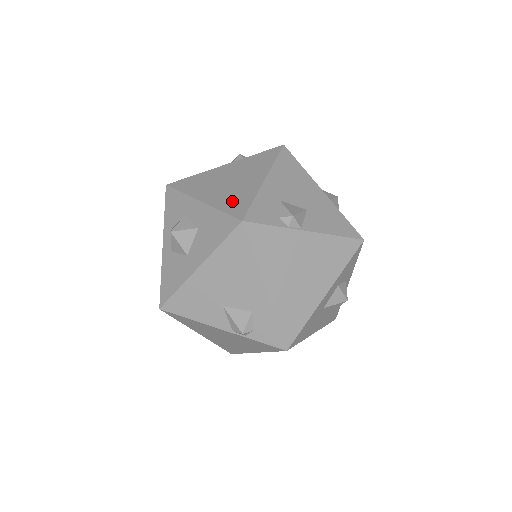
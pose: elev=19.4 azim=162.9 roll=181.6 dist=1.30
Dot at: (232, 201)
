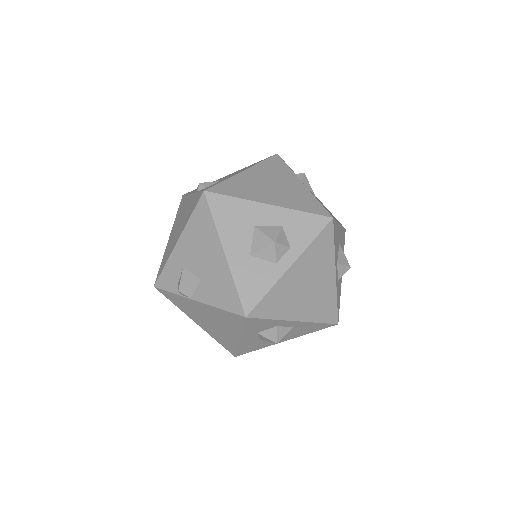
Dot at: occluded
